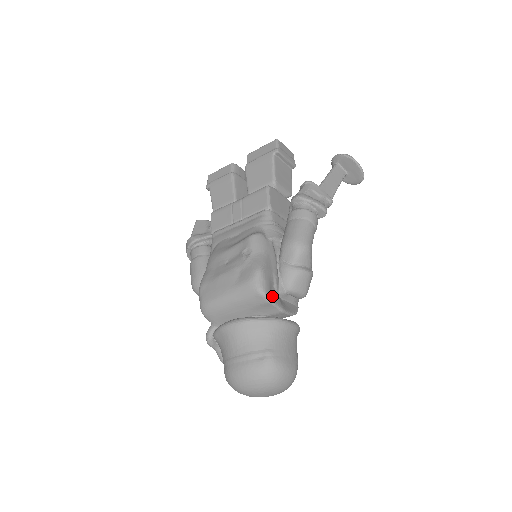
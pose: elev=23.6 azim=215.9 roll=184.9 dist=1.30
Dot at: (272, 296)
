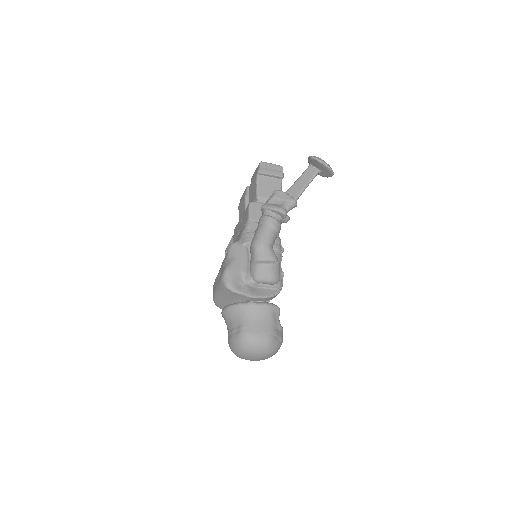
Dot at: (238, 287)
